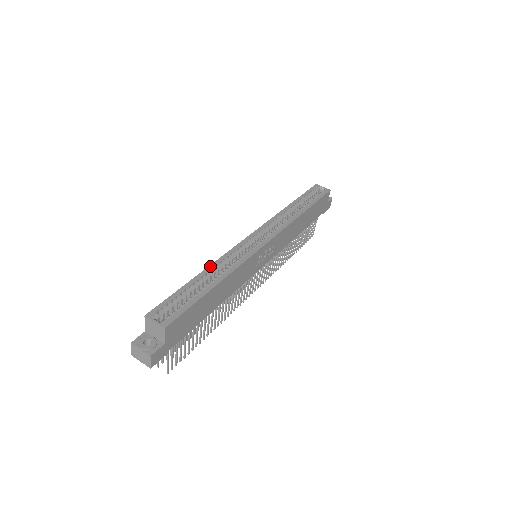
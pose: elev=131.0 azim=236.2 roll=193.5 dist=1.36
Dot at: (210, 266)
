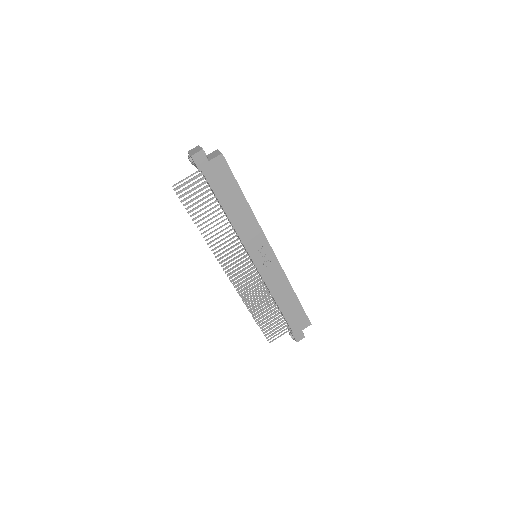
Dot at: occluded
